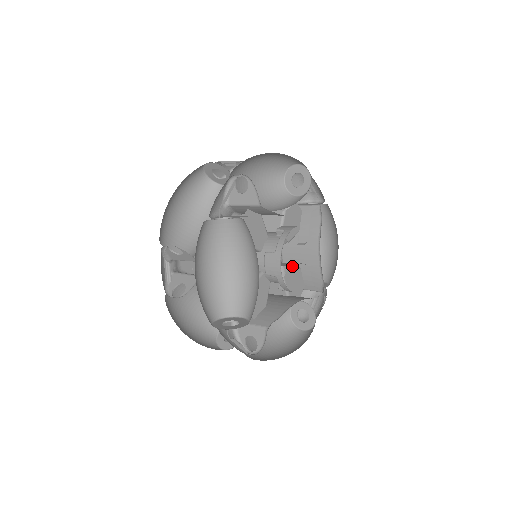
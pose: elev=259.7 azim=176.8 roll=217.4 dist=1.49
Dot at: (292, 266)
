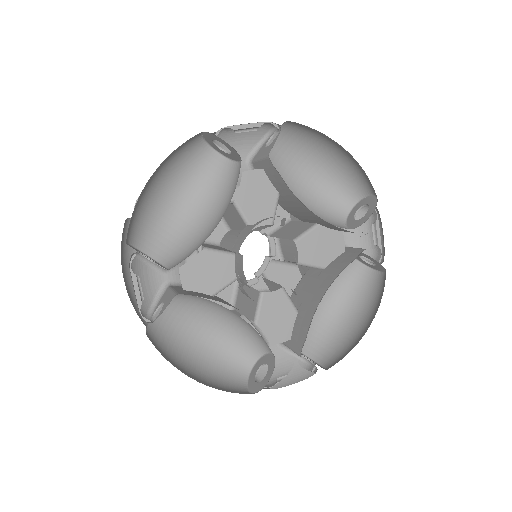
Dot at: (286, 295)
